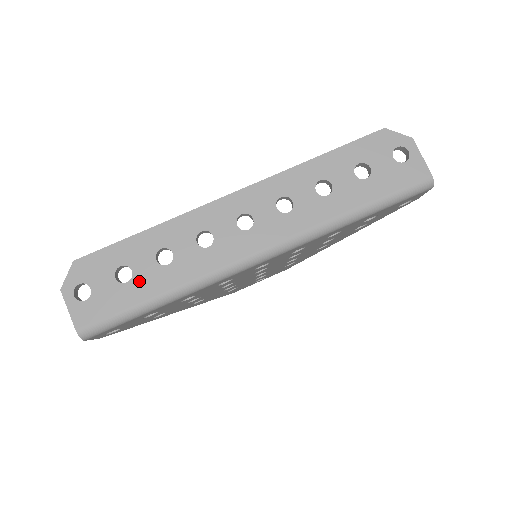
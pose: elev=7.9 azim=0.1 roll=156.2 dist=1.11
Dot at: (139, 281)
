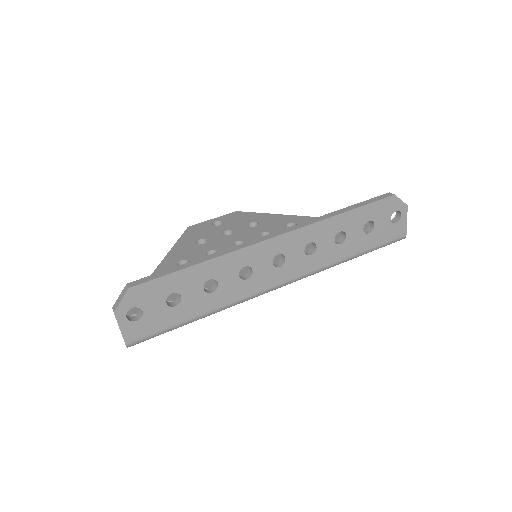
Dot at: (186, 305)
